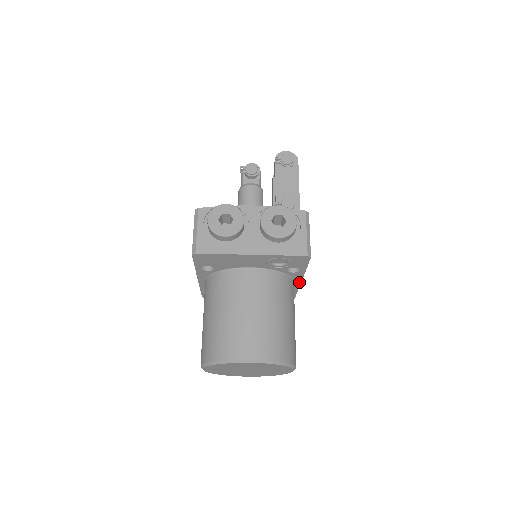
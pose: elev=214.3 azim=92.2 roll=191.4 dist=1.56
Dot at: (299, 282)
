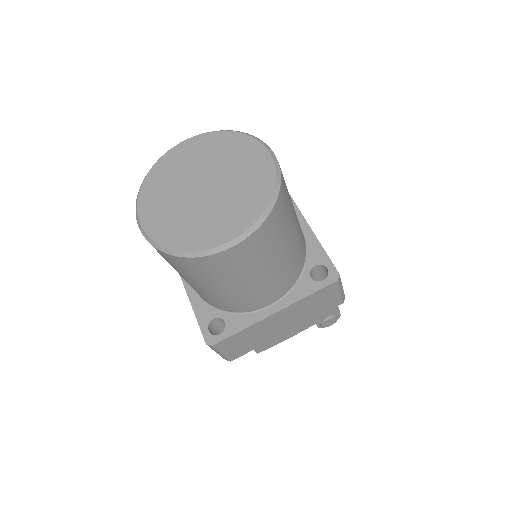
Dot at: (302, 219)
